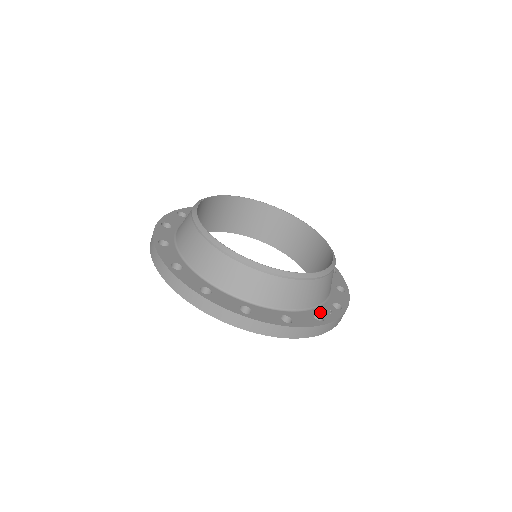
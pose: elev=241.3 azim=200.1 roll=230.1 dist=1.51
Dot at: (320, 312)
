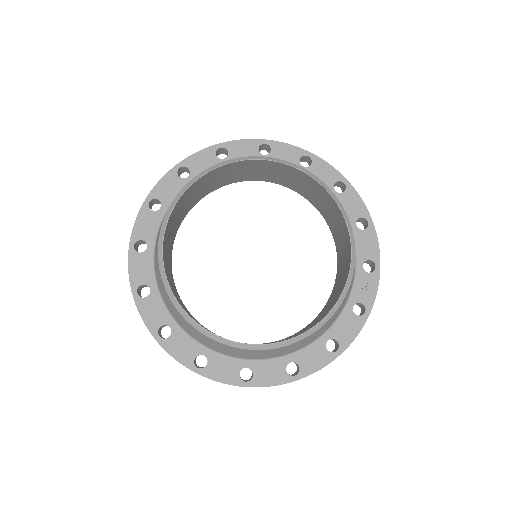
Dot at: (357, 298)
